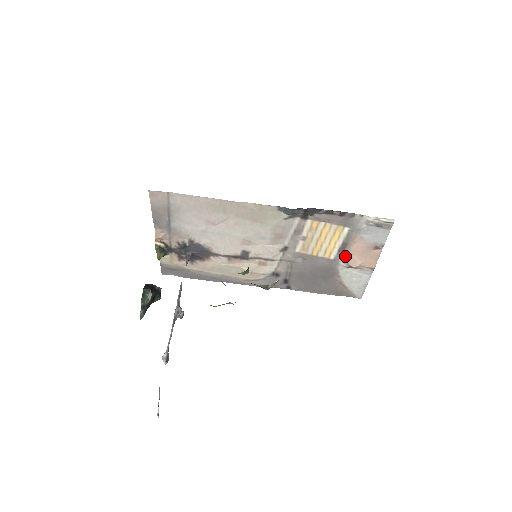
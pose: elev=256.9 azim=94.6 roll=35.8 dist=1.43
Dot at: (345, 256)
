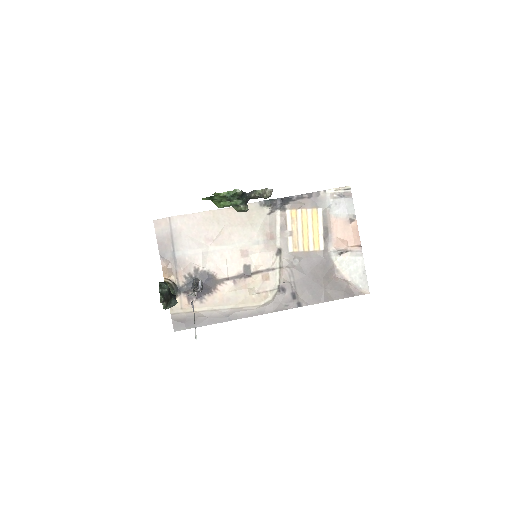
Dot at: (332, 242)
